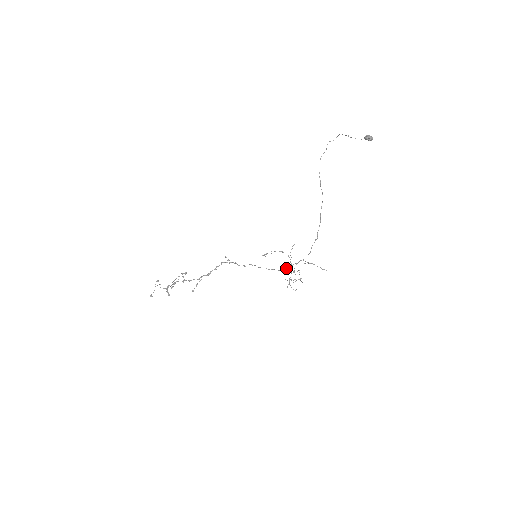
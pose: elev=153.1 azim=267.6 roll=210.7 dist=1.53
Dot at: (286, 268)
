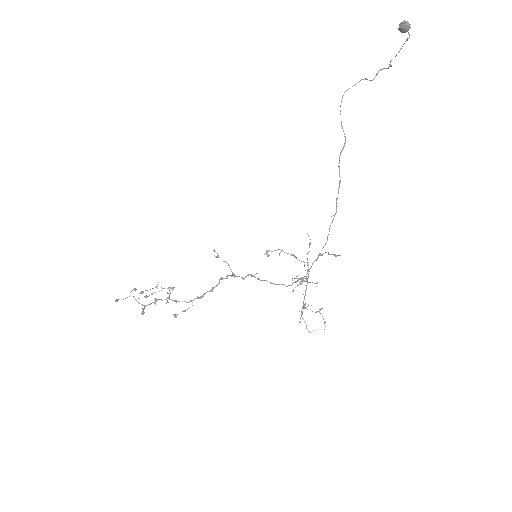
Dot at: (296, 281)
